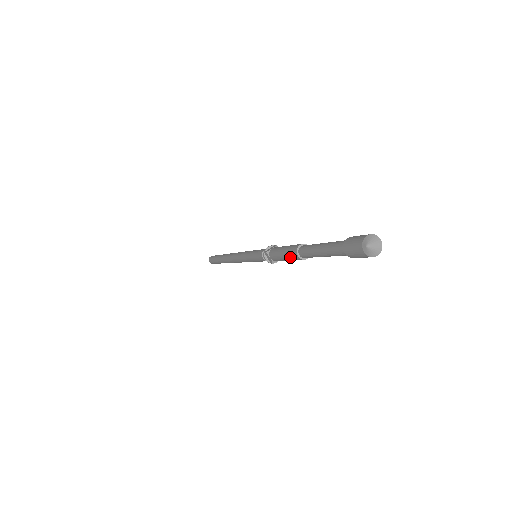
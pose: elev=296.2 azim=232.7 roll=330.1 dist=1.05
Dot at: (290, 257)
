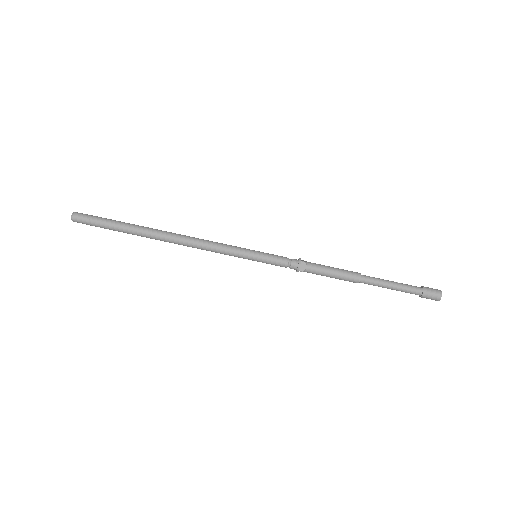
Dot at: (344, 280)
